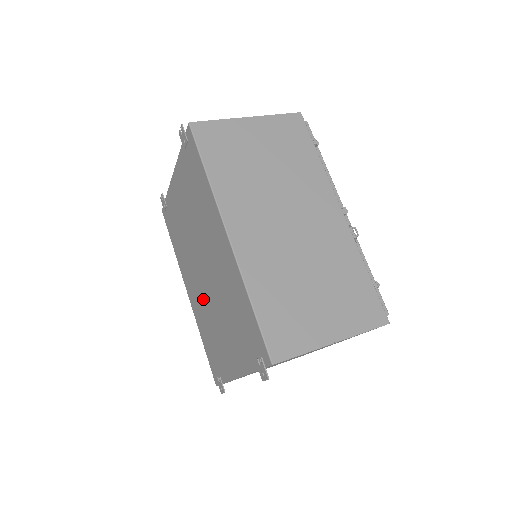
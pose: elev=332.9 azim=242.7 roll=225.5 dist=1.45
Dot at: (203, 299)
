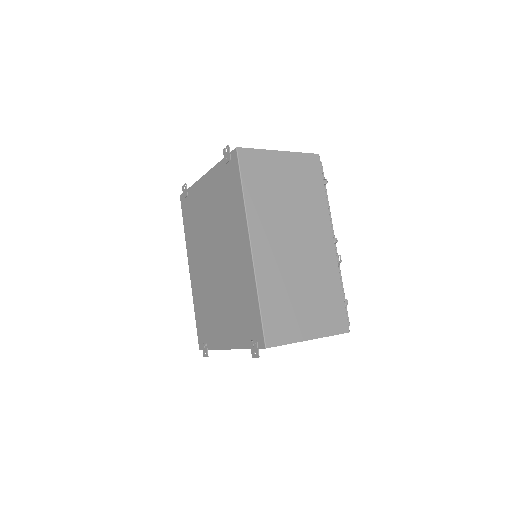
Dot at: (207, 281)
